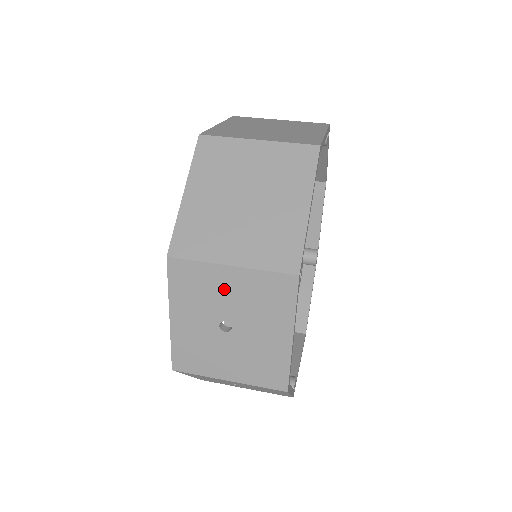
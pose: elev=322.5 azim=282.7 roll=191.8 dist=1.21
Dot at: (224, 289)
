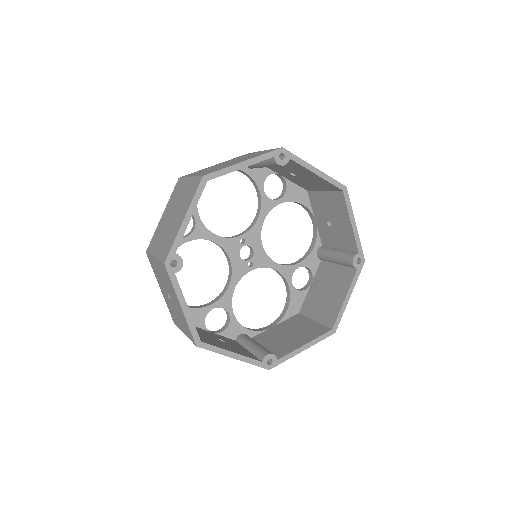
Dot at: (159, 272)
